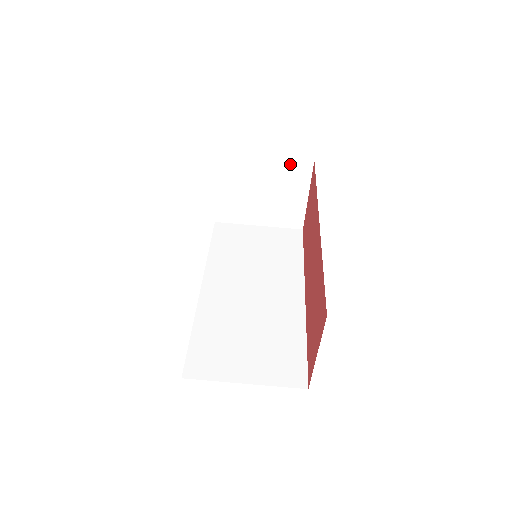
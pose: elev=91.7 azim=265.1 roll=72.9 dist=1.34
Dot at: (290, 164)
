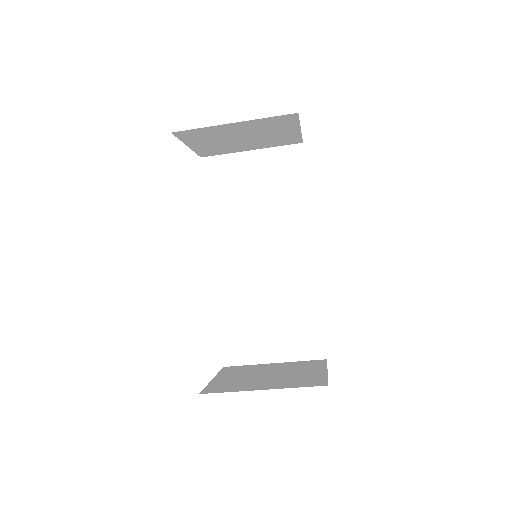
Dot at: (268, 120)
